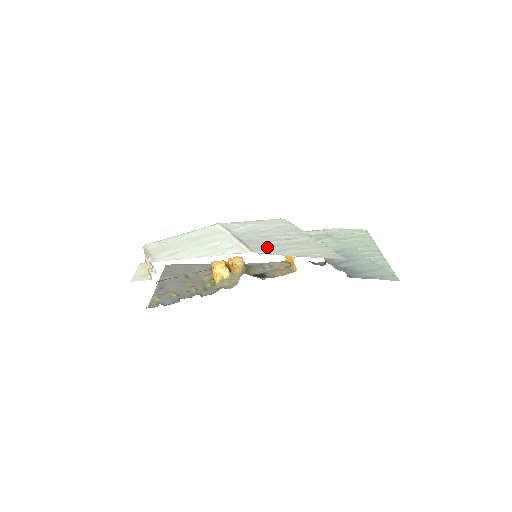
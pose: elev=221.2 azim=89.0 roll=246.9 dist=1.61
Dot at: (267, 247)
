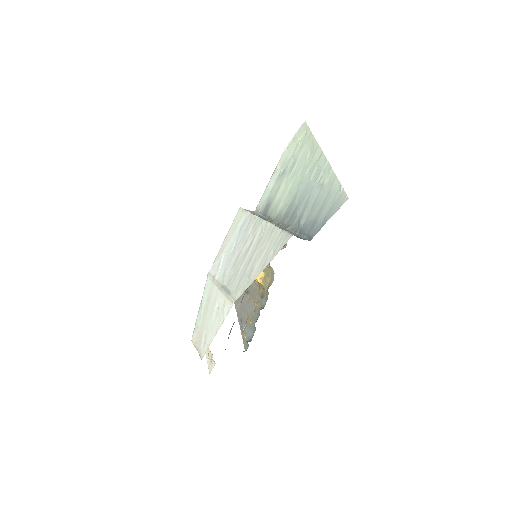
Dot at: (241, 279)
